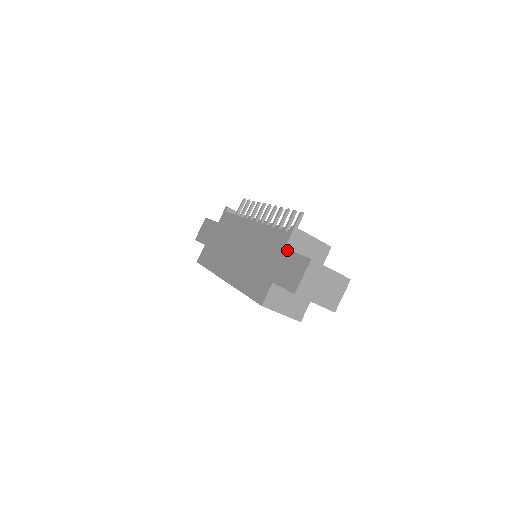
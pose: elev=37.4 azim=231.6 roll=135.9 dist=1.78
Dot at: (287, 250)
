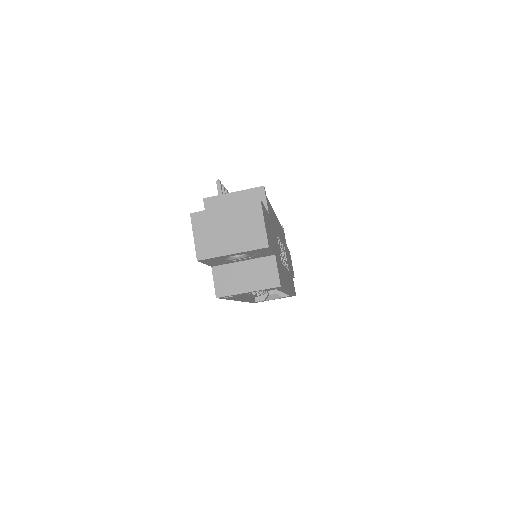
Dot at: occluded
